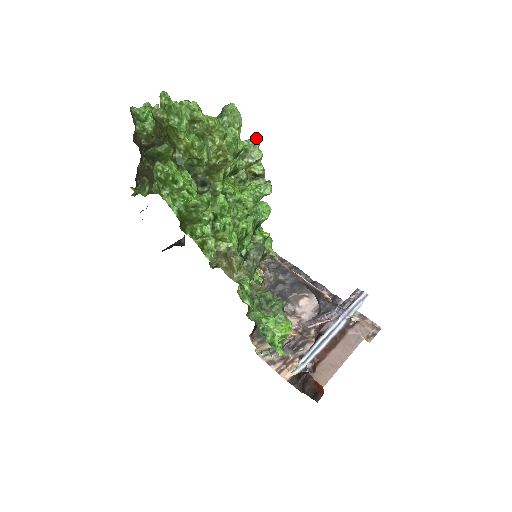
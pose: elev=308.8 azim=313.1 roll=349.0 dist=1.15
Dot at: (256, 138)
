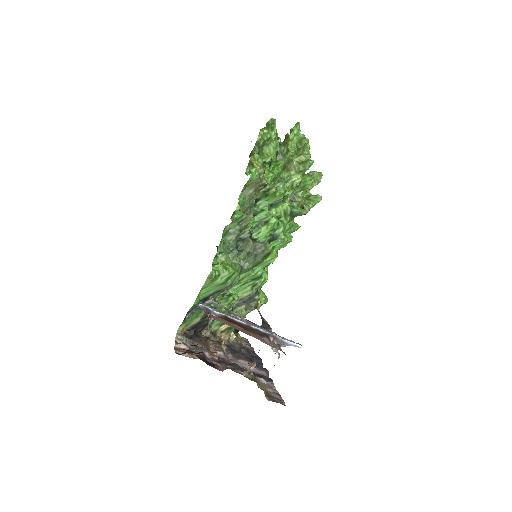
Dot at: (319, 197)
